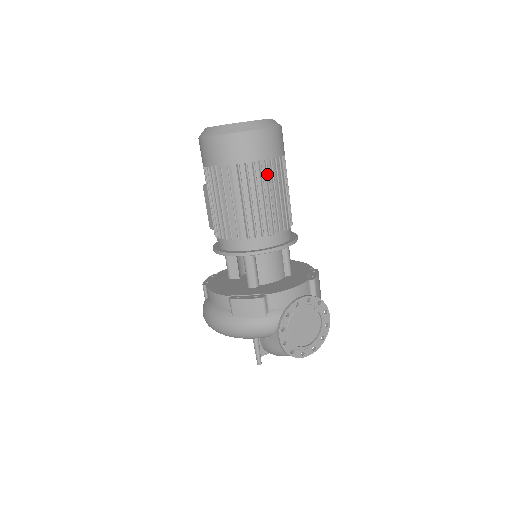
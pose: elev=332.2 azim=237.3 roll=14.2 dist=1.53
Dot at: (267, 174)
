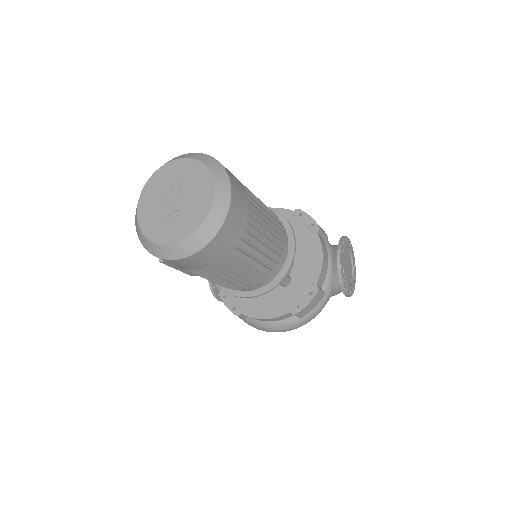
Dot at: (256, 220)
